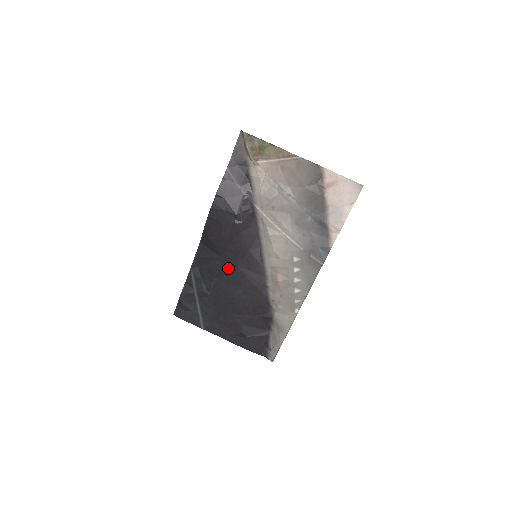
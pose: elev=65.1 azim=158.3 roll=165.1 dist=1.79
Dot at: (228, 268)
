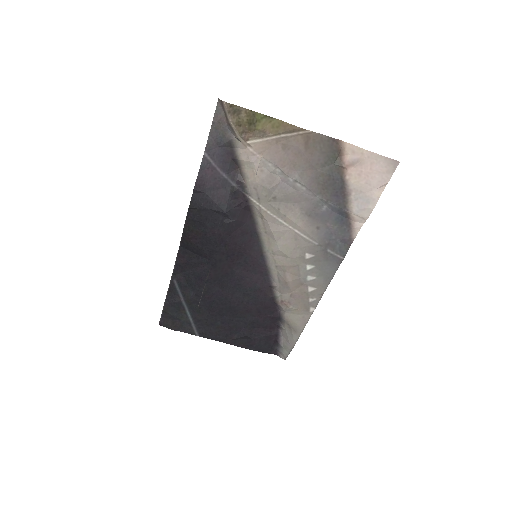
Dot at: (221, 272)
